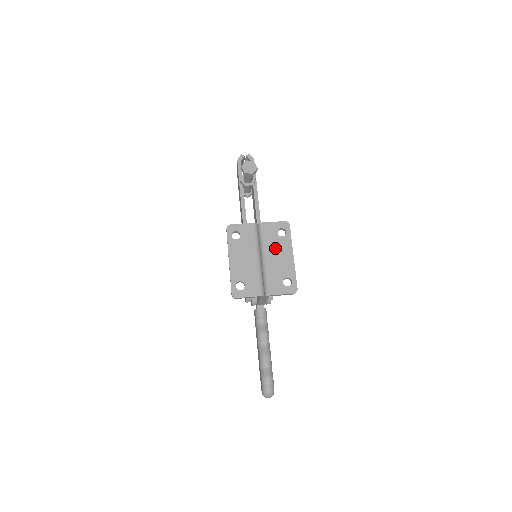
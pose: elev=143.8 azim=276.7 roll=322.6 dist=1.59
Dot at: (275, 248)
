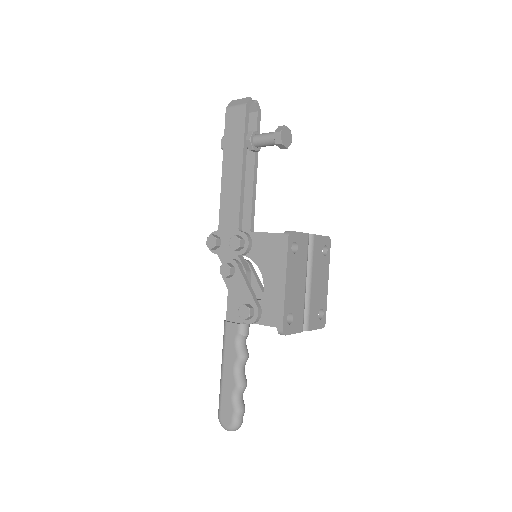
Dot at: (319, 270)
